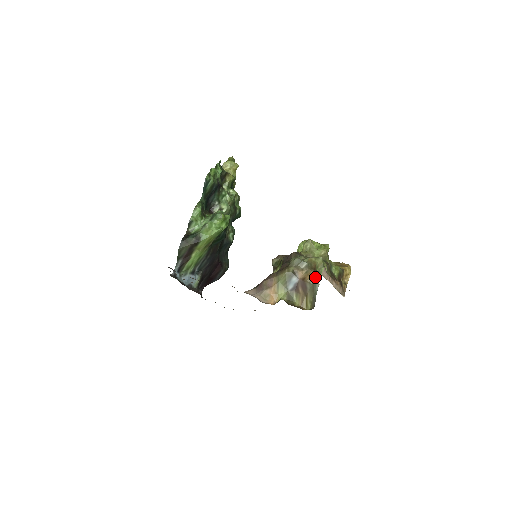
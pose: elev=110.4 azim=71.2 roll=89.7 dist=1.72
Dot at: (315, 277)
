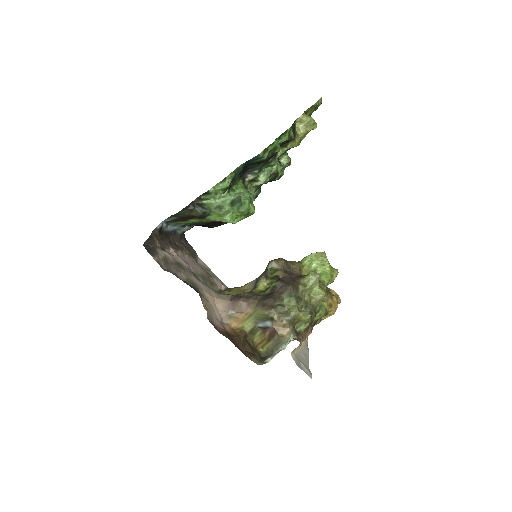
Dot at: (287, 338)
